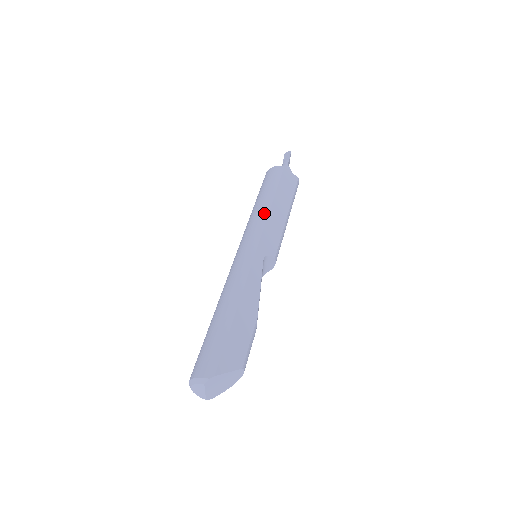
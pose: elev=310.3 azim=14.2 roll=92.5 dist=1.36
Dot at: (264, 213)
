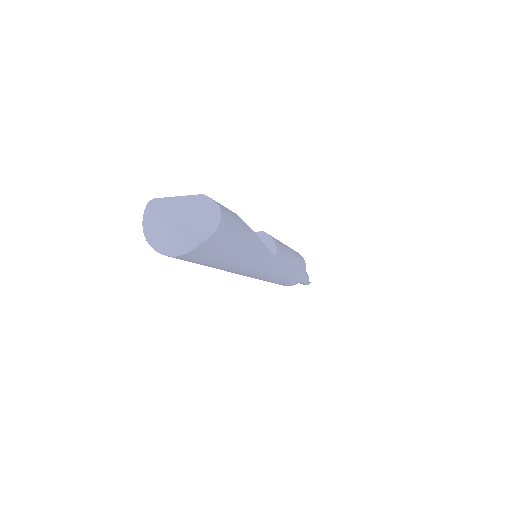
Dot at: occluded
